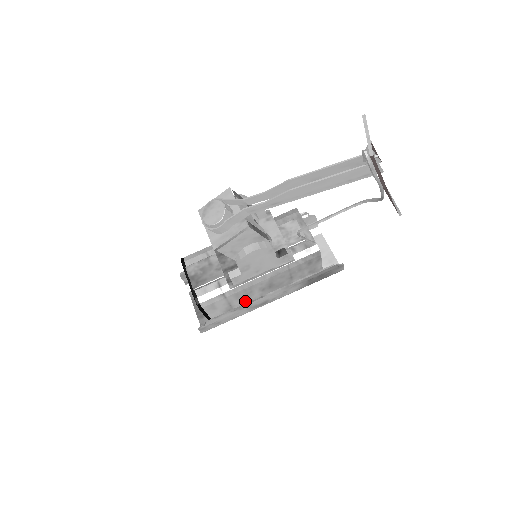
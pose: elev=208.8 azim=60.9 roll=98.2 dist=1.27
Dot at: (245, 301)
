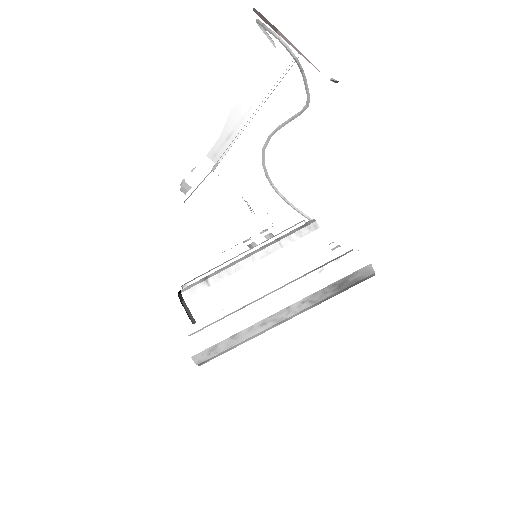
Dot at: occluded
